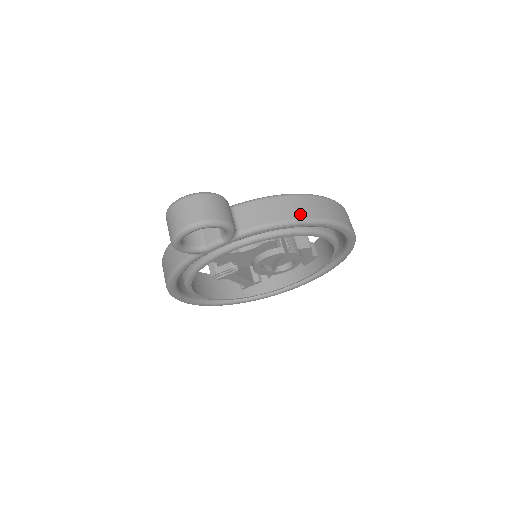
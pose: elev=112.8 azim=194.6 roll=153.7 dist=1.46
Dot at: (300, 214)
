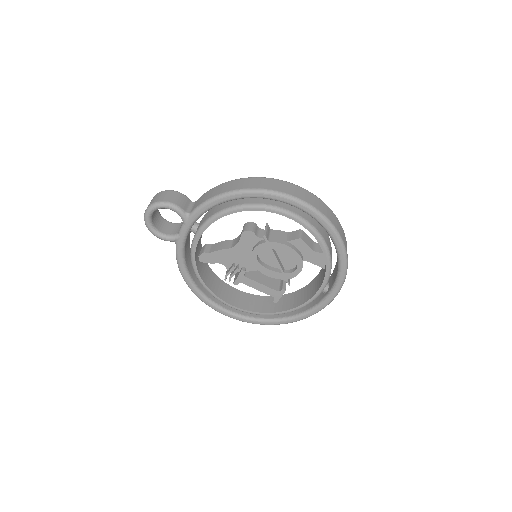
Dot at: (230, 189)
